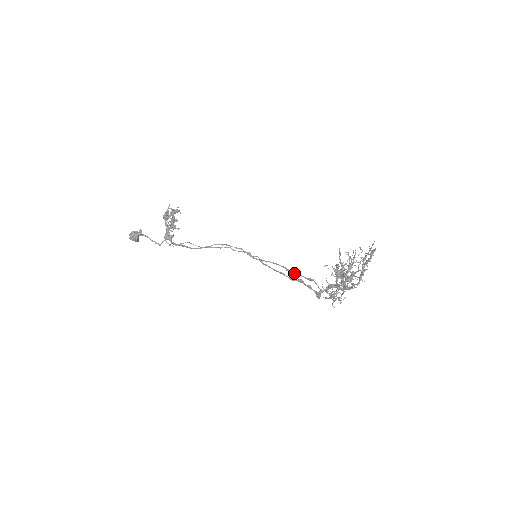
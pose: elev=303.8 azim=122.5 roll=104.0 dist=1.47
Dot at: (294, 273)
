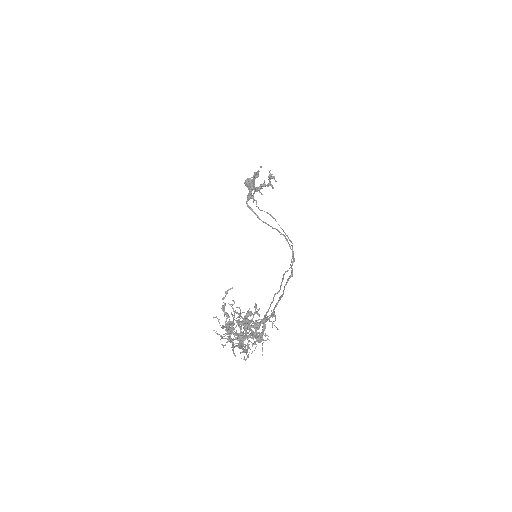
Dot at: (272, 301)
